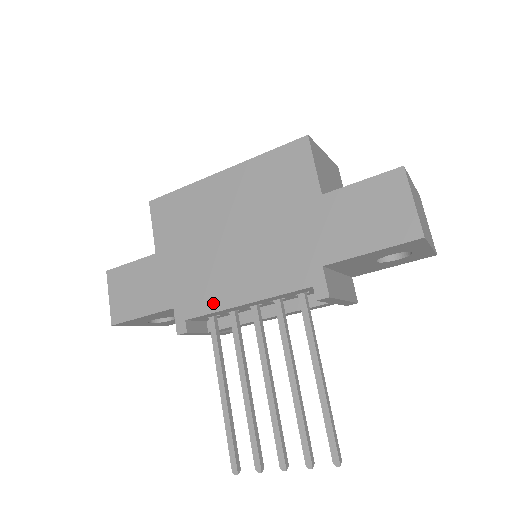
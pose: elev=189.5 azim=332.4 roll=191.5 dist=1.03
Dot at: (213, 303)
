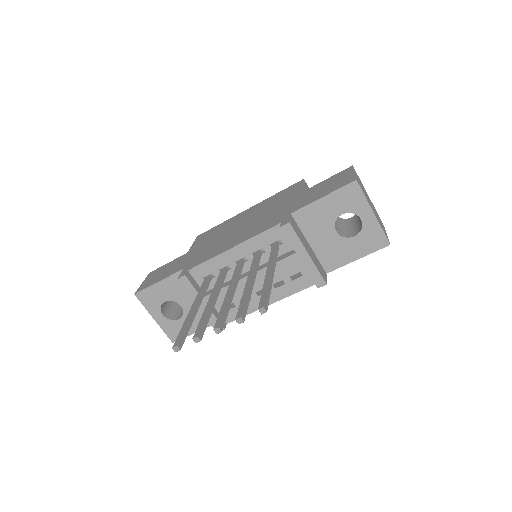
Dot at: (212, 256)
